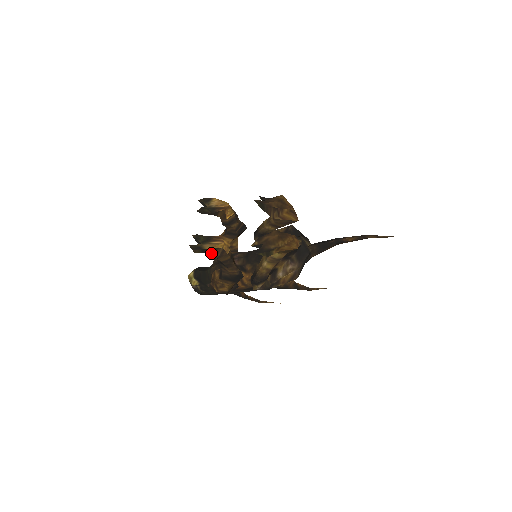
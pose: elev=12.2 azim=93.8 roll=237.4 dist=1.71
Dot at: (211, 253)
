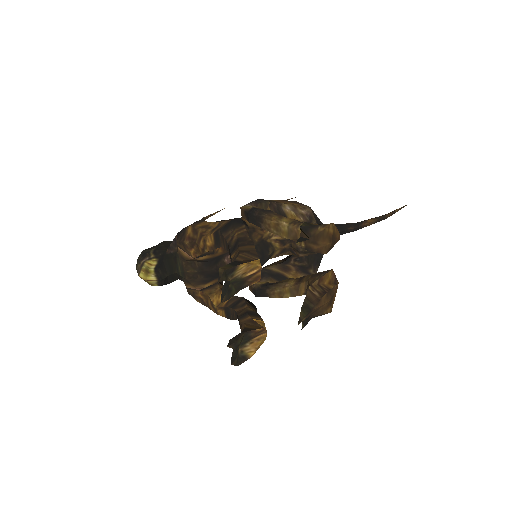
Dot at: occluded
